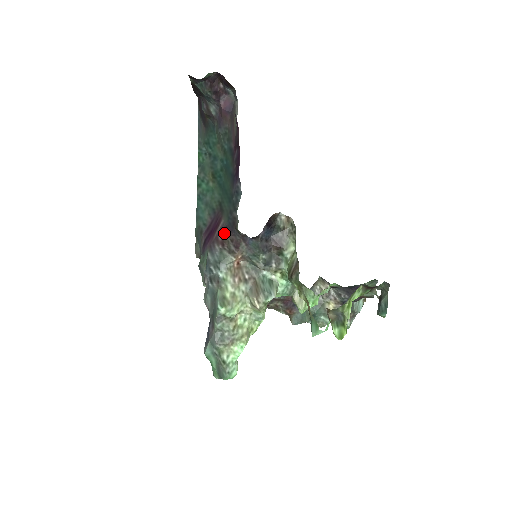
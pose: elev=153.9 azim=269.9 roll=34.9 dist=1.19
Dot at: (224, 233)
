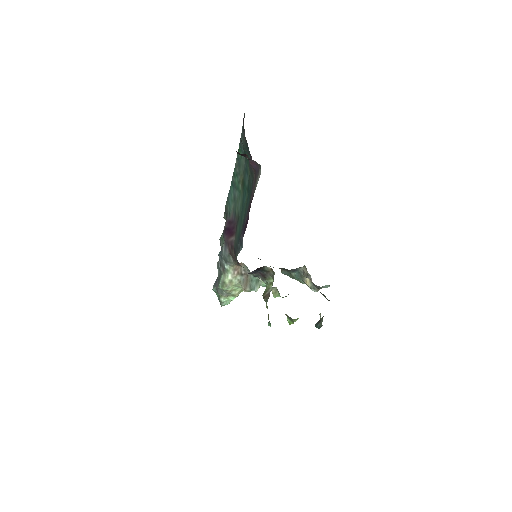
Dot at: (232, 249)
